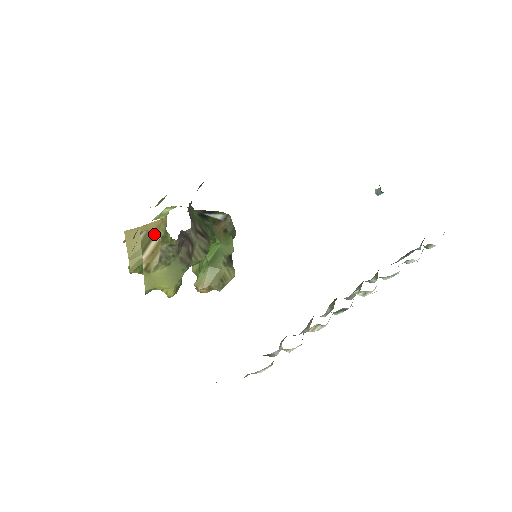
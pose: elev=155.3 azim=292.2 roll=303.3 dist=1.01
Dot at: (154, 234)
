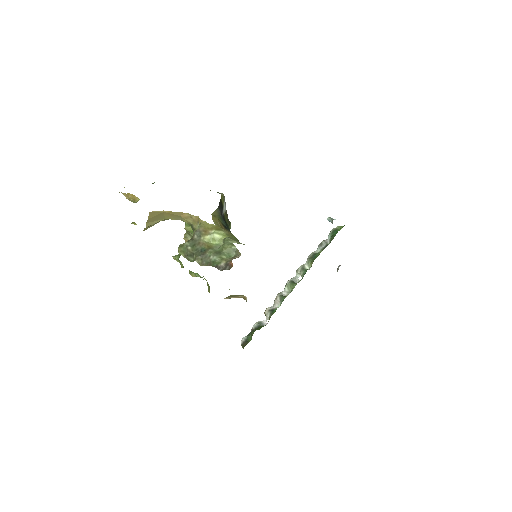
Dot at: (243, 295)
